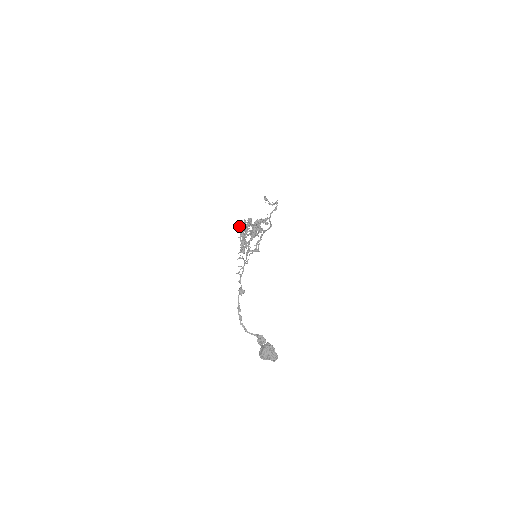
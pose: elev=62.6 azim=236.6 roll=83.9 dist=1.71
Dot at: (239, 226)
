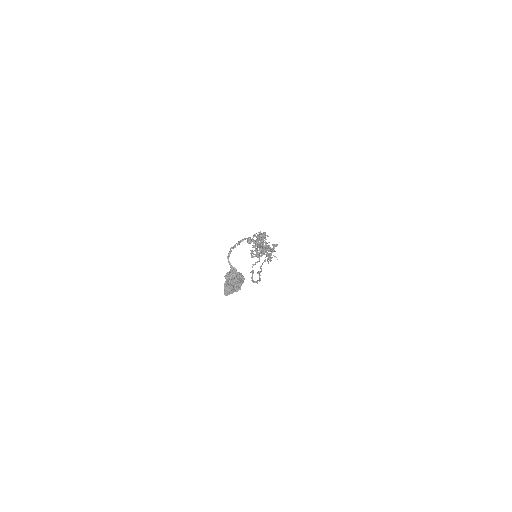
Dot at: occluded
